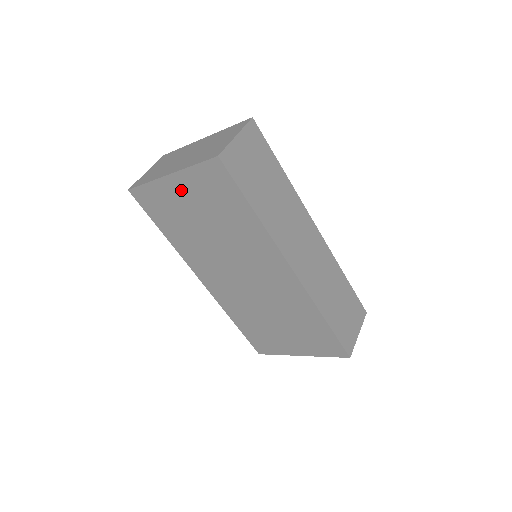
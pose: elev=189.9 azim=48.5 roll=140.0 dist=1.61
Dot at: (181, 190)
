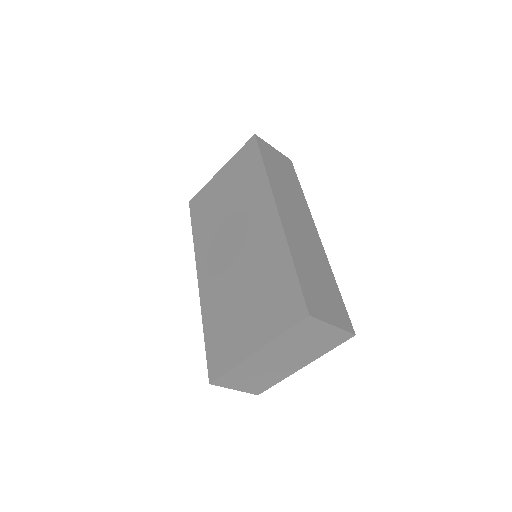
Dot at: (223, 178)
